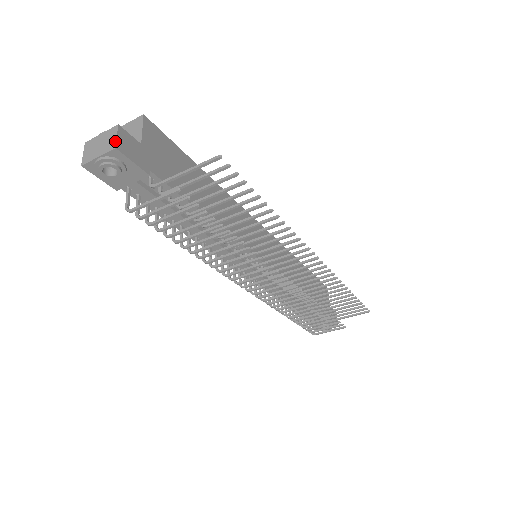
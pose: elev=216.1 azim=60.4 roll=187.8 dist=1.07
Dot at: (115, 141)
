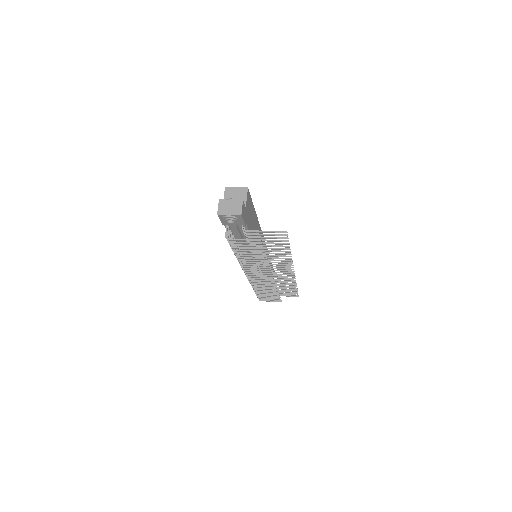
Dot at: (241, 210)
